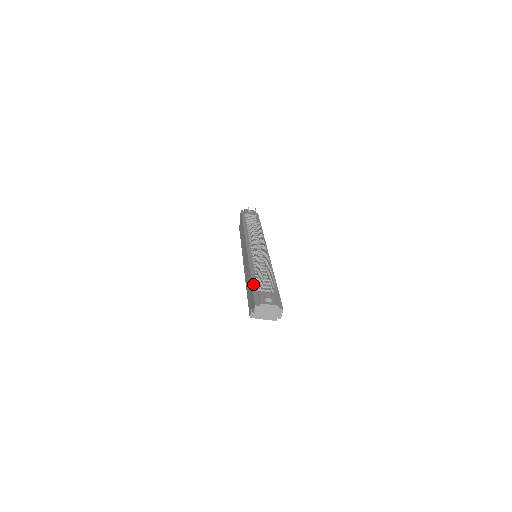
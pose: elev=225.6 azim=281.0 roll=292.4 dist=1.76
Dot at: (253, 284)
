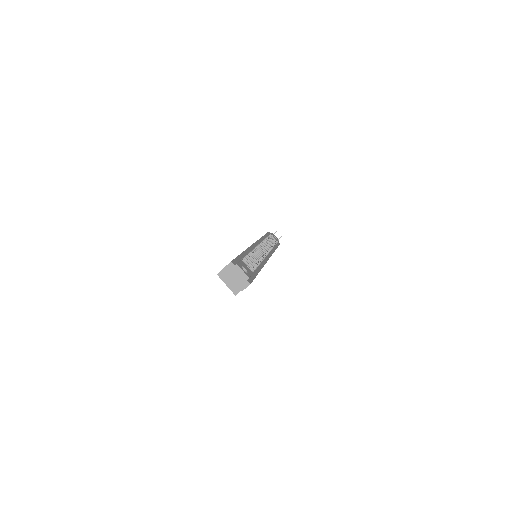
Dot at: (241, 255)
